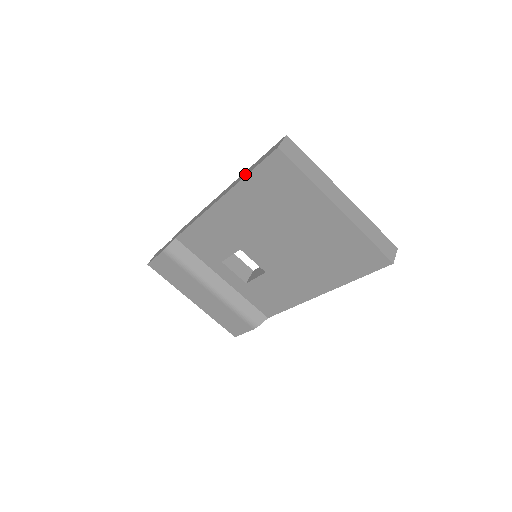
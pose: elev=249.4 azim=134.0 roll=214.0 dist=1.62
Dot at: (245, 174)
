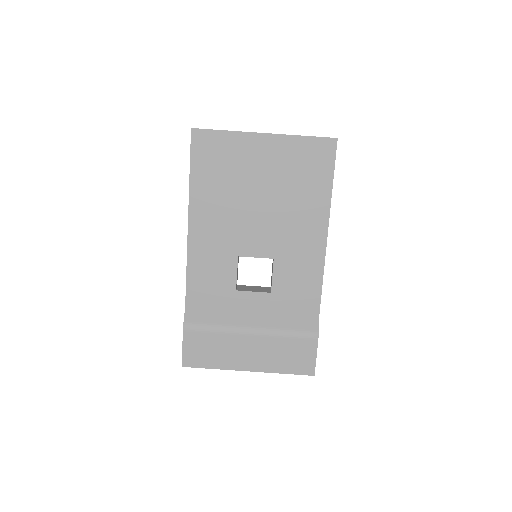
Dot at: occluded
